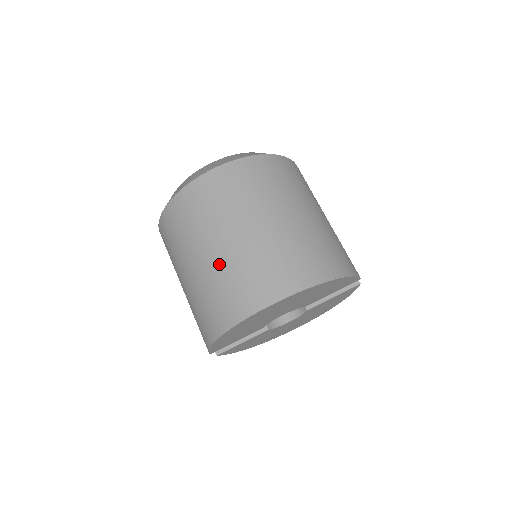
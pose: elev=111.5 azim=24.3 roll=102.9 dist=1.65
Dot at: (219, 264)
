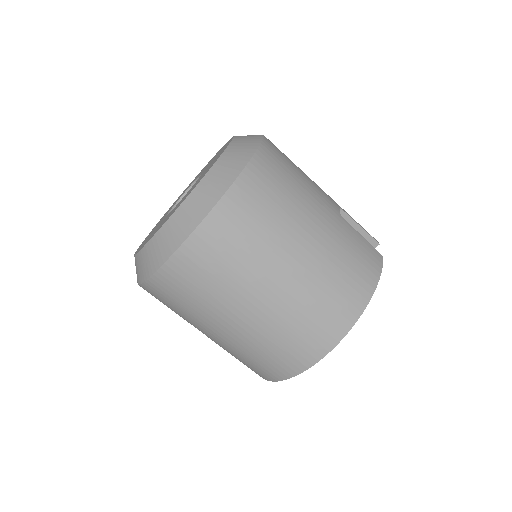
Dot at: (240, 340)
